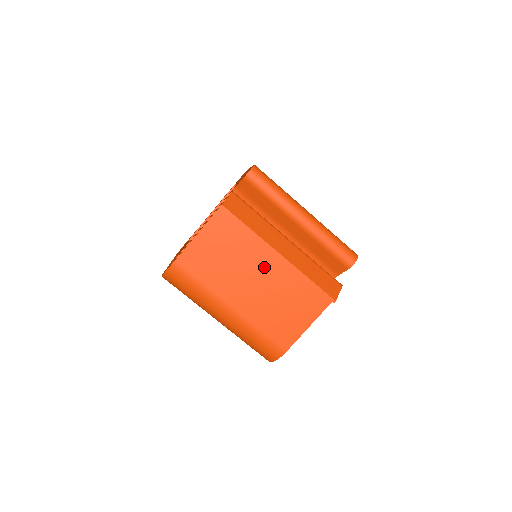
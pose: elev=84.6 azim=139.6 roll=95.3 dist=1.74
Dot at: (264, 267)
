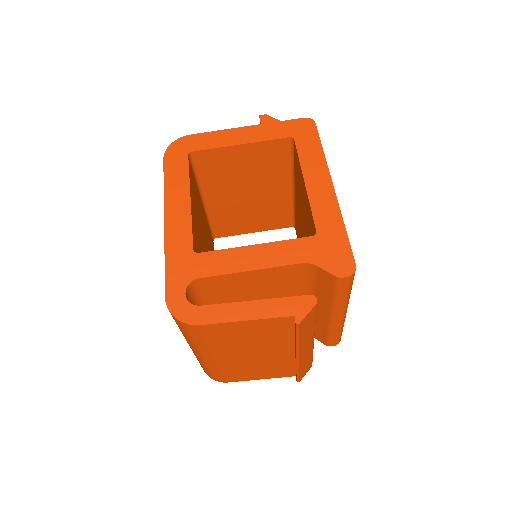
Dot at: (275, 352)
